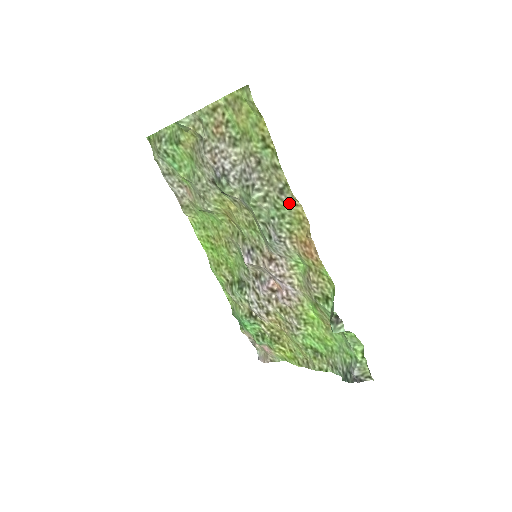
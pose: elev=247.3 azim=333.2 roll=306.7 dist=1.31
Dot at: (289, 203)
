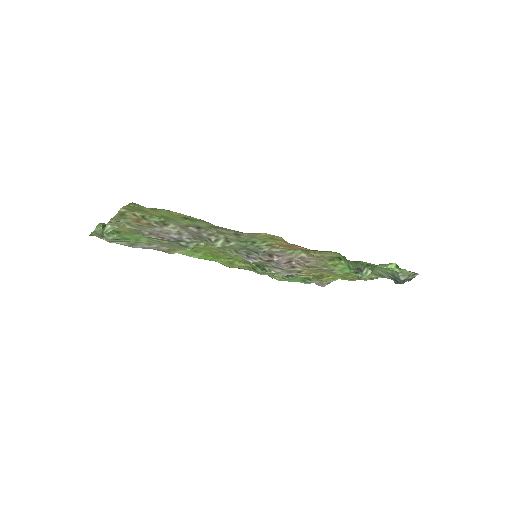
Dot at: (250, 236)
